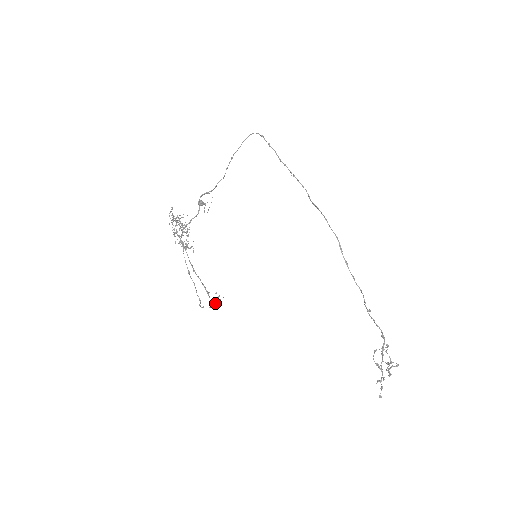
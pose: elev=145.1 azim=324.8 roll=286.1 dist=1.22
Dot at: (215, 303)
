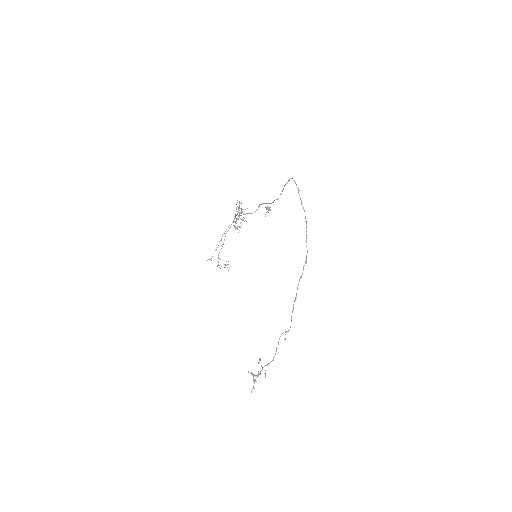
Dot at: occluded
